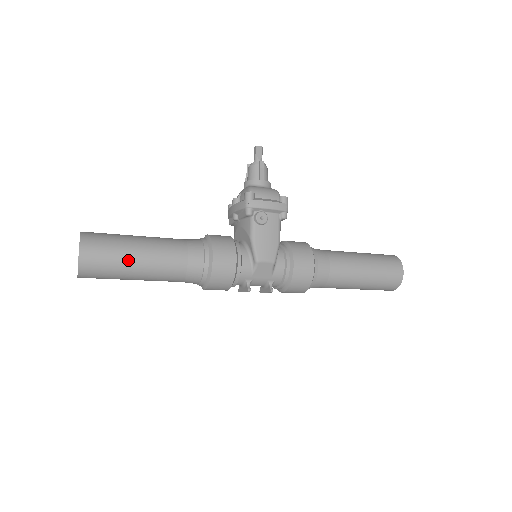
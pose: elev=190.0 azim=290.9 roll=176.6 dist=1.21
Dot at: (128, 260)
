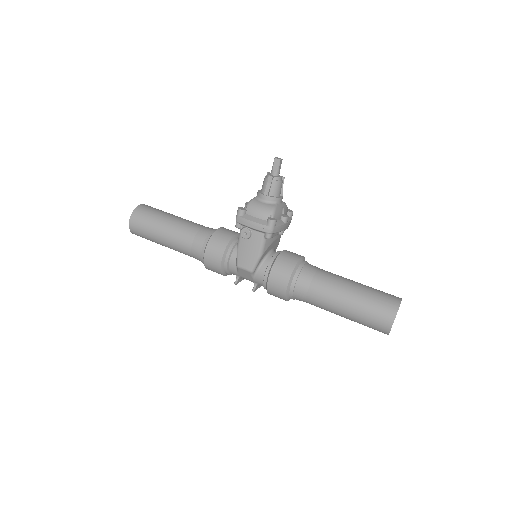
Dot at: (155, 236)
